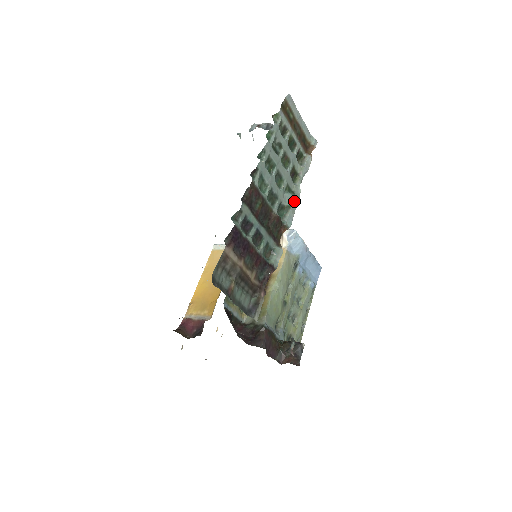
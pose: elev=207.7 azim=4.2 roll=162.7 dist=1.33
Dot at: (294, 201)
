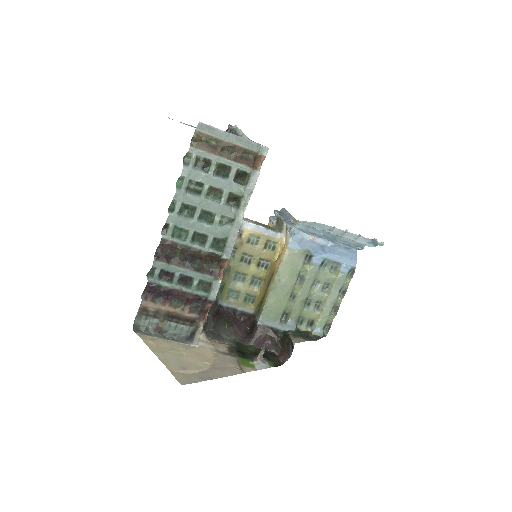
Dot at: (232, 232)
